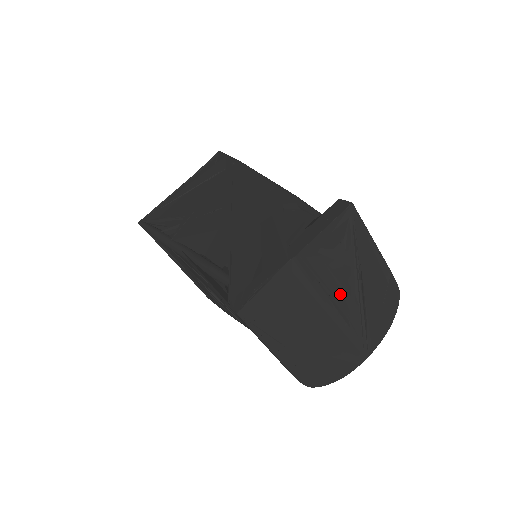
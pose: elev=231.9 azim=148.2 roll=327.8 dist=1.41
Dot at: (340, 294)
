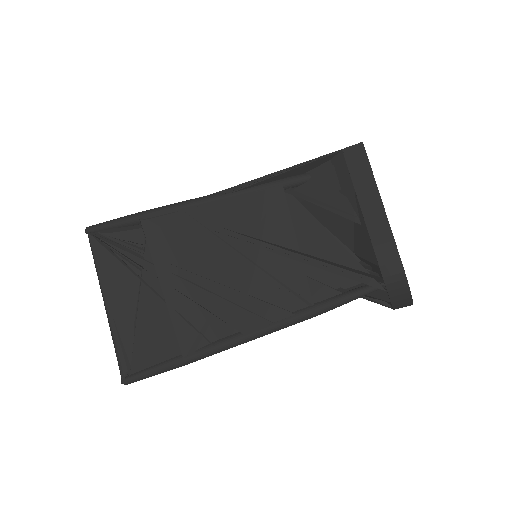
Dot at: occluded
